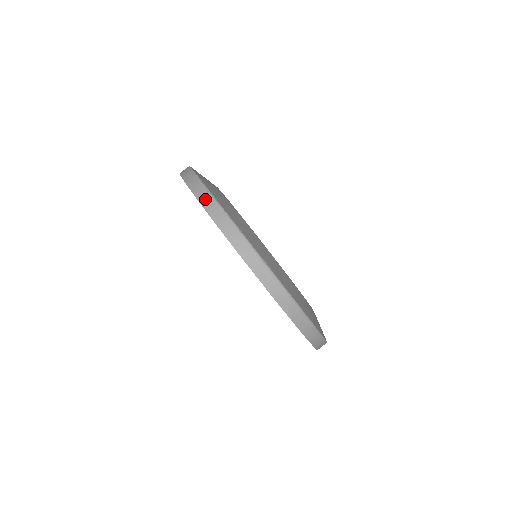
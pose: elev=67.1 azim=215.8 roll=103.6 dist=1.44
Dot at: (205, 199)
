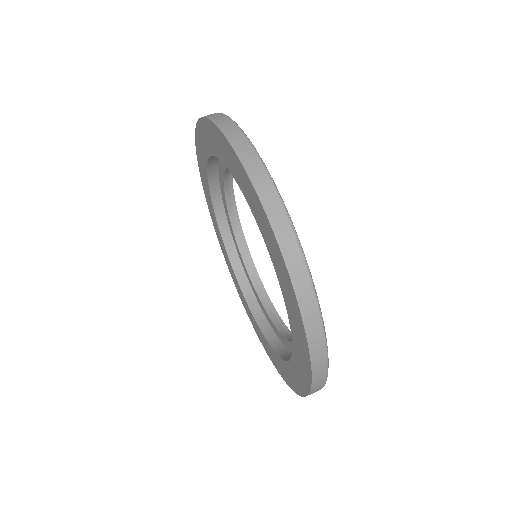
Dot at: (220, 119)
